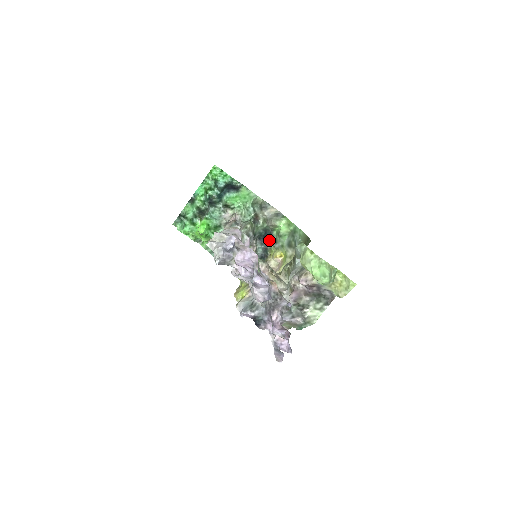
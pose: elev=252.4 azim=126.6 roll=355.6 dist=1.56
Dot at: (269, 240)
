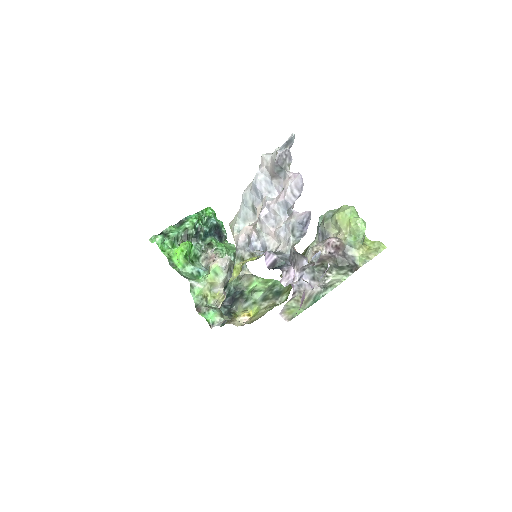
Dot at: (238, 299)
